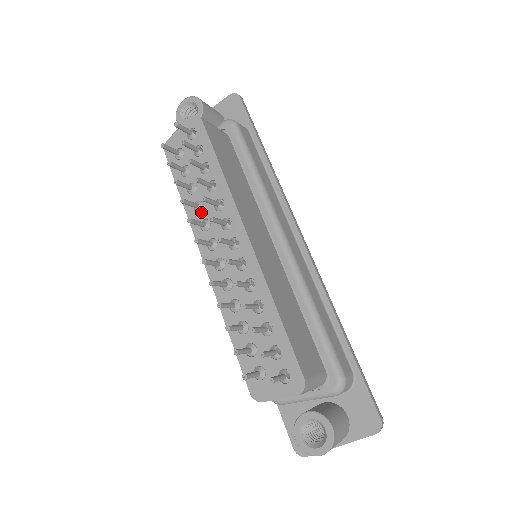
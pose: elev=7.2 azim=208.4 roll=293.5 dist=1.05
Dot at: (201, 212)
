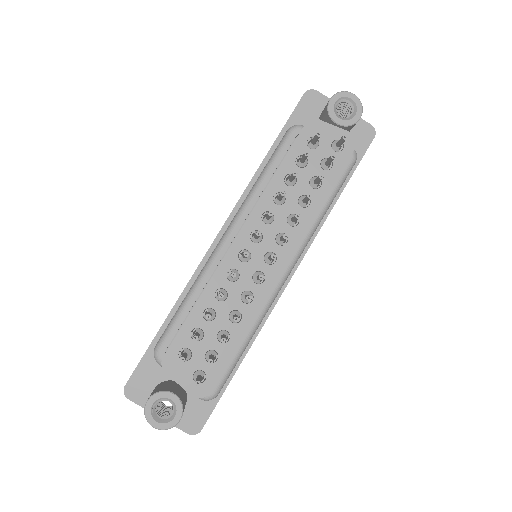
Dot at: (276, 205)
